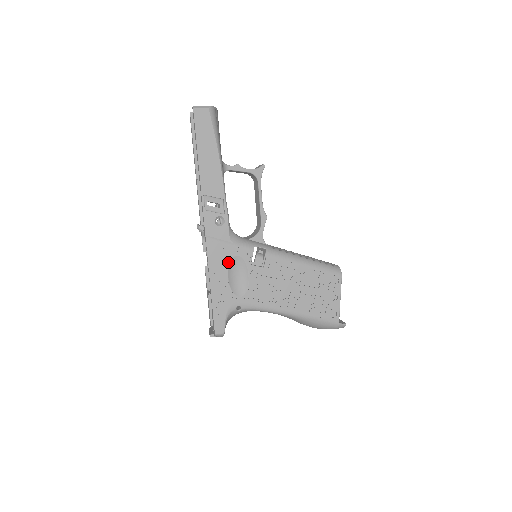
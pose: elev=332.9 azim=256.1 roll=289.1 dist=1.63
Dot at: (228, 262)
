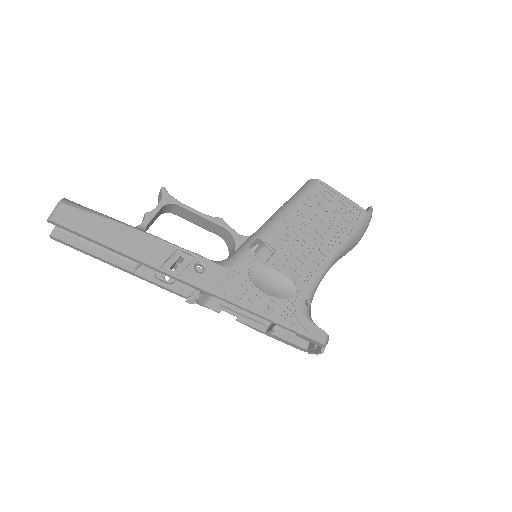
Dot at: (251, 285)
